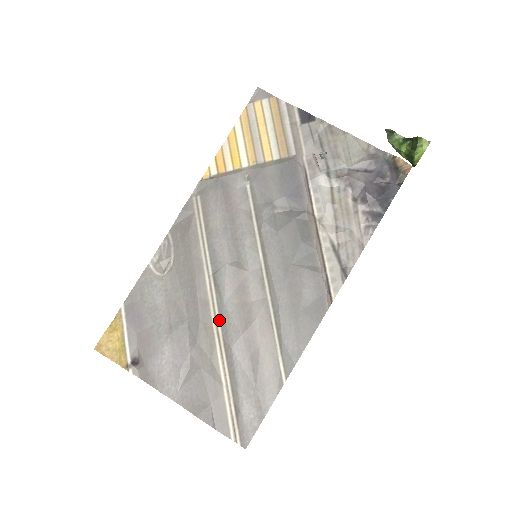
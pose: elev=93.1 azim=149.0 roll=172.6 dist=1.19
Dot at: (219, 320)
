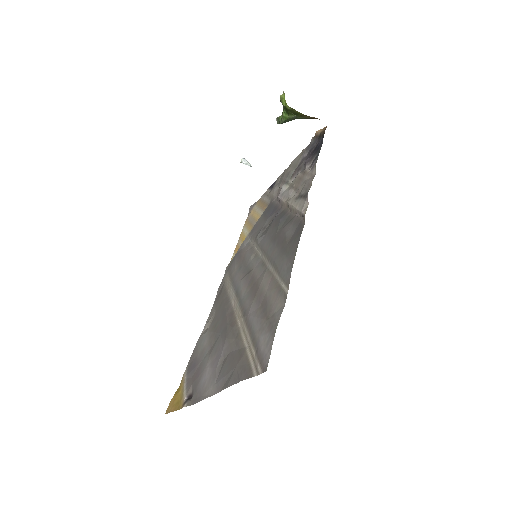
Dot at: (240, 312)
